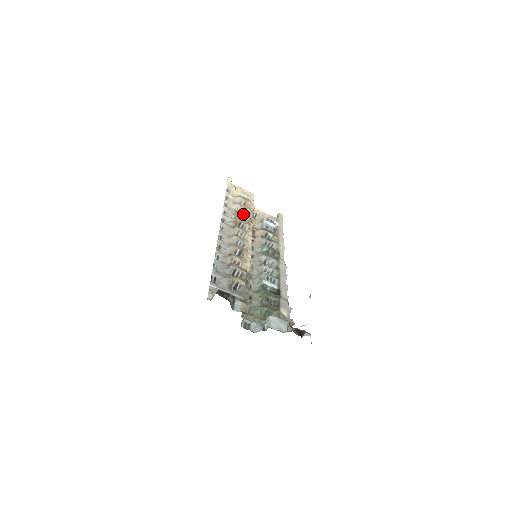
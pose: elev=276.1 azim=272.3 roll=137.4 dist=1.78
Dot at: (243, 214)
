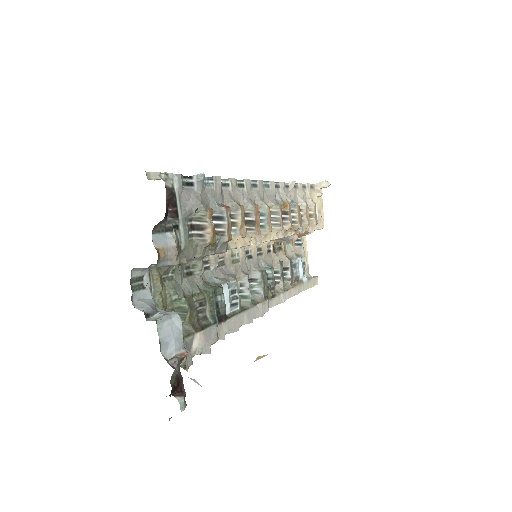
Dot at: (299, 214)
